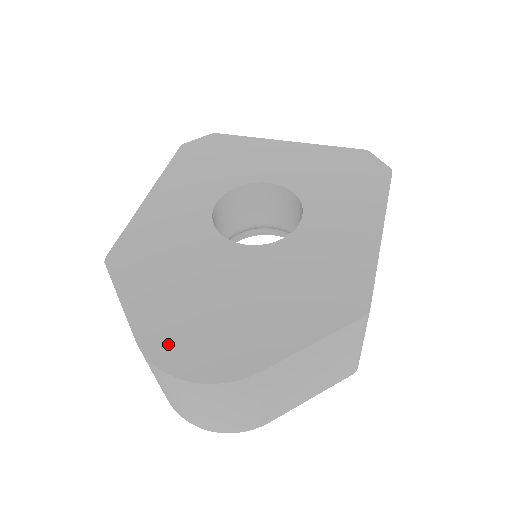
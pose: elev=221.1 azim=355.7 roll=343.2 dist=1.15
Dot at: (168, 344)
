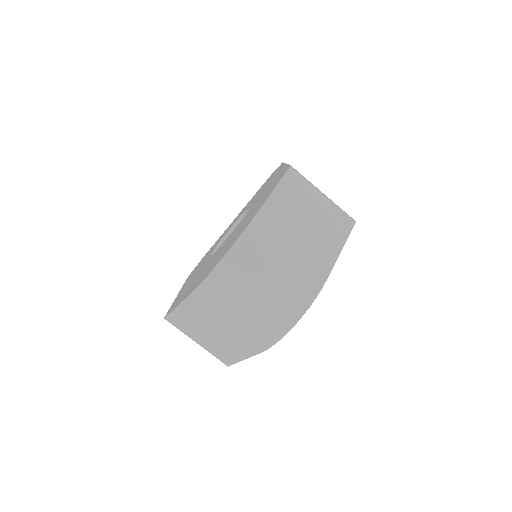
Dot at: occluded
